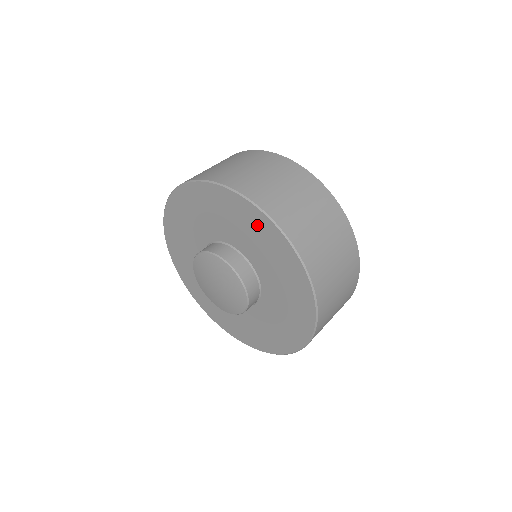
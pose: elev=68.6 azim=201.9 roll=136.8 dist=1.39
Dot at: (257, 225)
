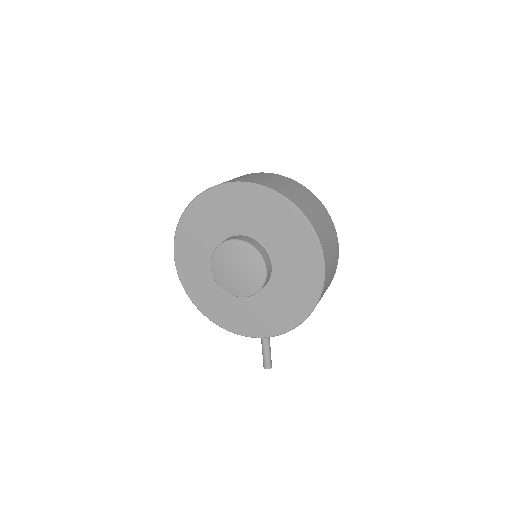
Dot at: (245, 197)
